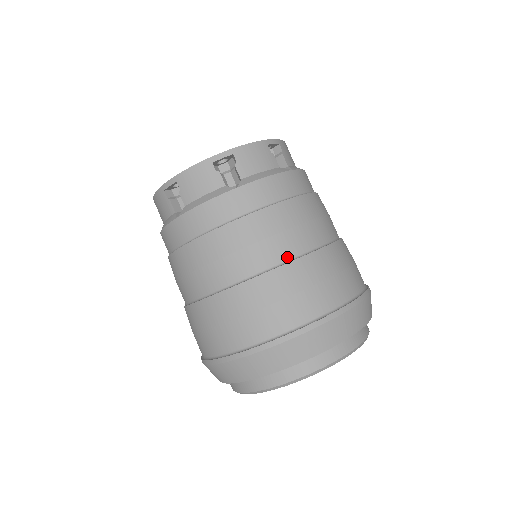
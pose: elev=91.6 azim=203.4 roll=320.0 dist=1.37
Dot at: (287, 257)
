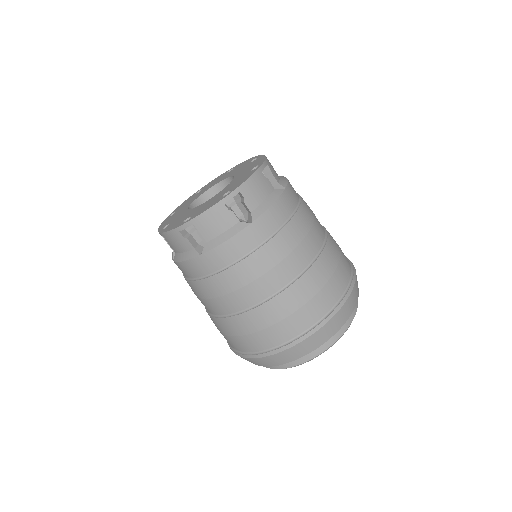
Dot at: (251, 304)
